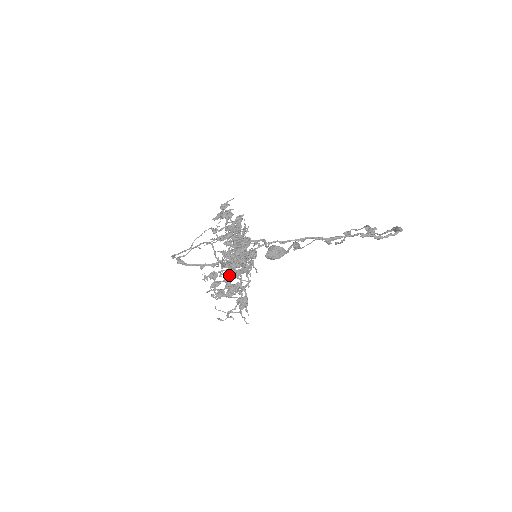
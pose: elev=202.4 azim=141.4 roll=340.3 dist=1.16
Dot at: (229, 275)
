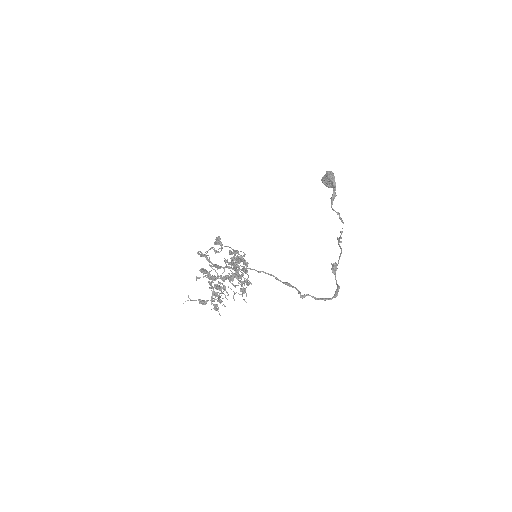
Dot at: occluded
